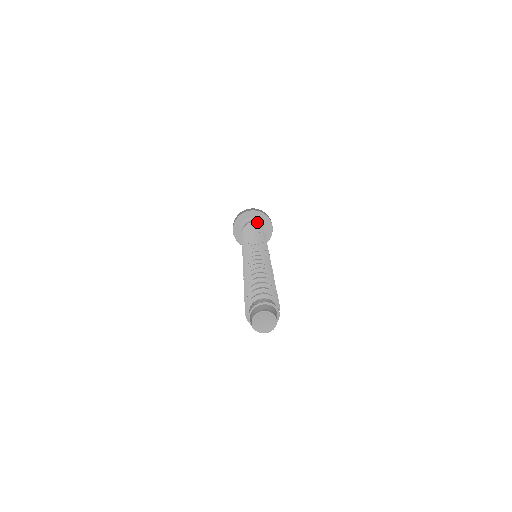
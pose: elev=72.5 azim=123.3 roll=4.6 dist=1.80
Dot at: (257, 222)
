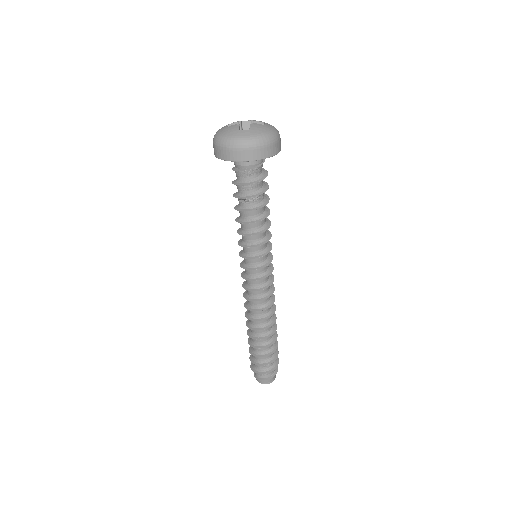
Dot at: occluded
